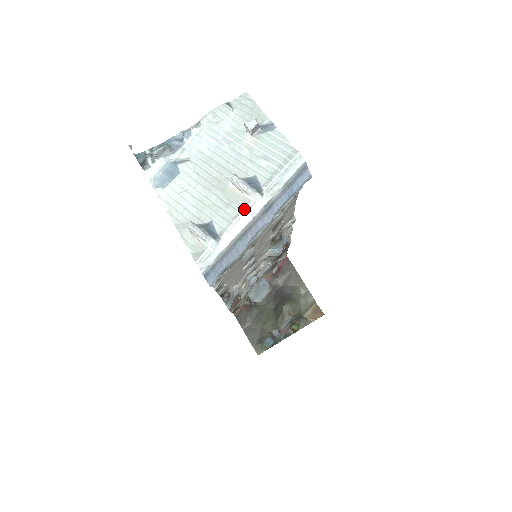
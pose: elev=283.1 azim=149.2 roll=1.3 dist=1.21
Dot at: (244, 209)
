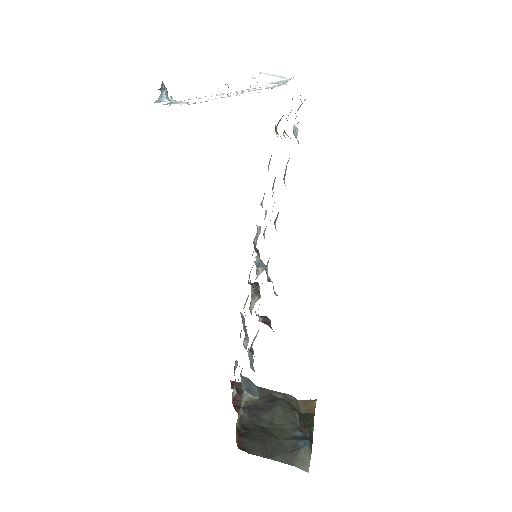
Dot at: occluded
